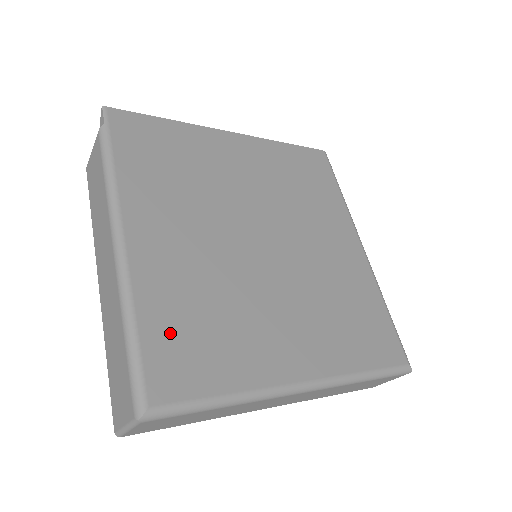
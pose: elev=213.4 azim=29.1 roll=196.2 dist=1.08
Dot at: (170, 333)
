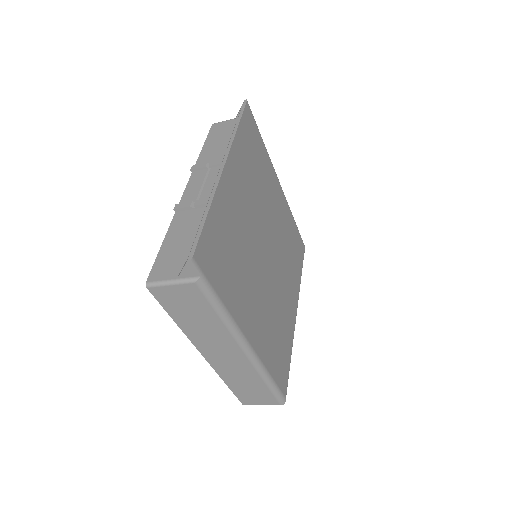
Dot at: (276, 361)
